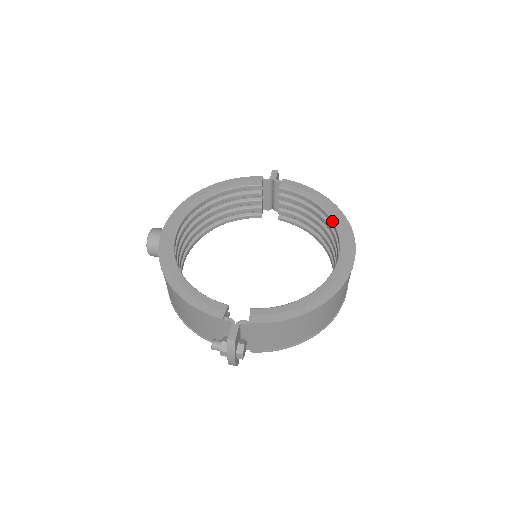
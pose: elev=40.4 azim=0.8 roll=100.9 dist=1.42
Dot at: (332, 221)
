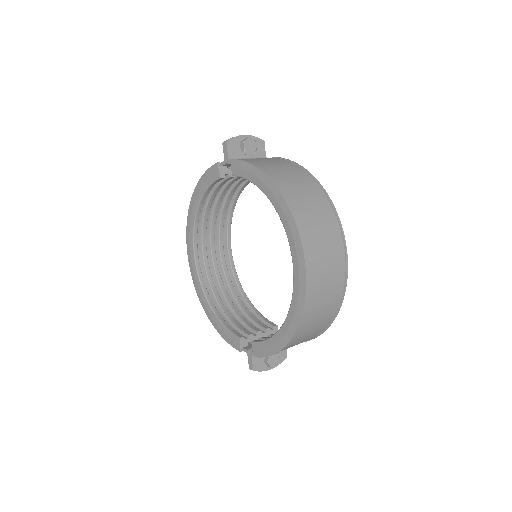
Dot at: occluded
